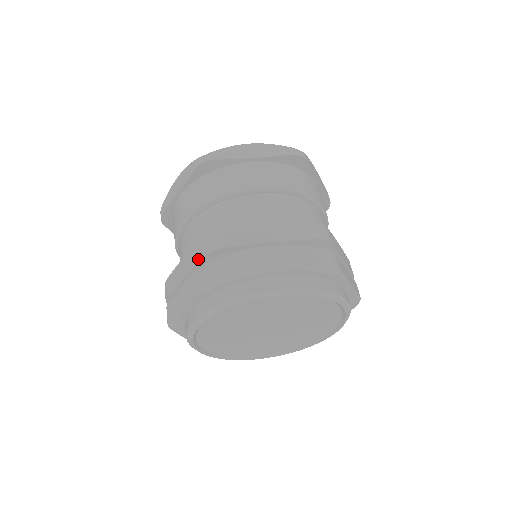
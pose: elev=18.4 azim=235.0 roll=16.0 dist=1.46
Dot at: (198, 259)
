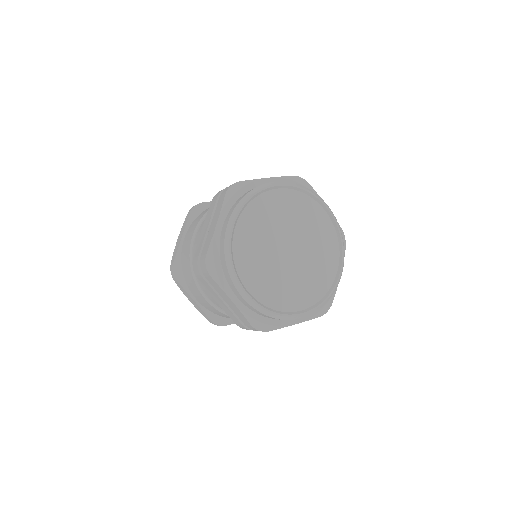
Dot at: (214, 205)
